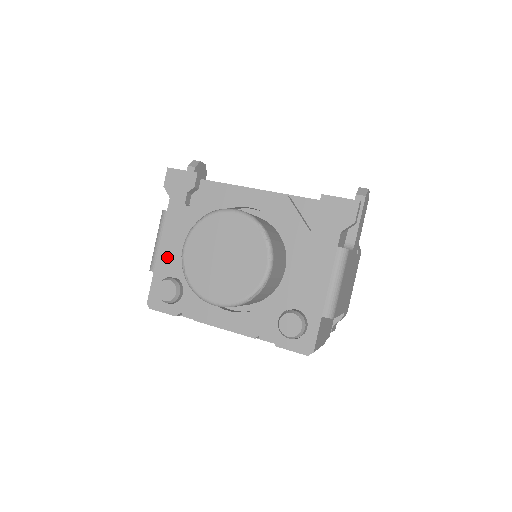
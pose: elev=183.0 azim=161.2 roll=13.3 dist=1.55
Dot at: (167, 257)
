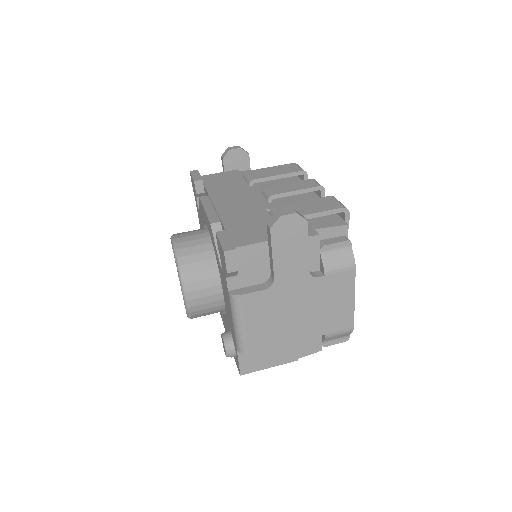
Dot at: occluded
